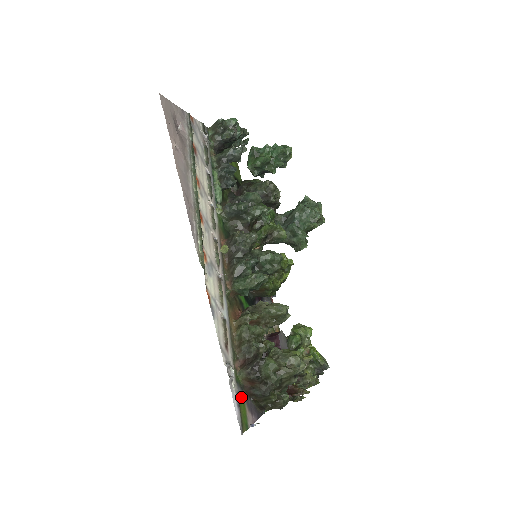
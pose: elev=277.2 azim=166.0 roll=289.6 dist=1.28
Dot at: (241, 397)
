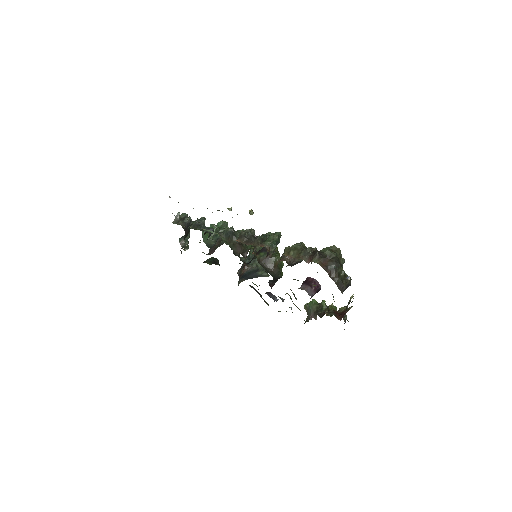
Dot at: occluded
